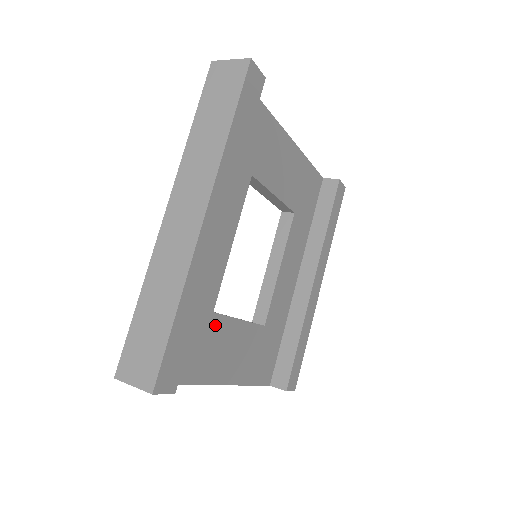
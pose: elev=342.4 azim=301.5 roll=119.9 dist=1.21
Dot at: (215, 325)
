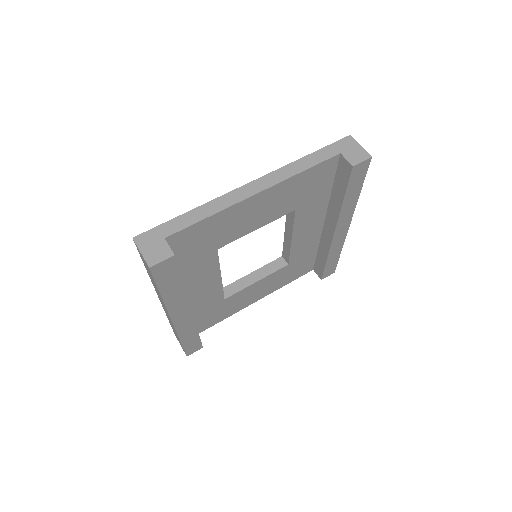
Dot at: (230, 299)
